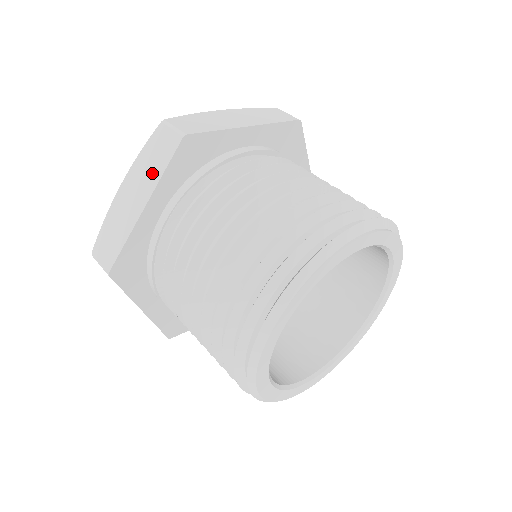
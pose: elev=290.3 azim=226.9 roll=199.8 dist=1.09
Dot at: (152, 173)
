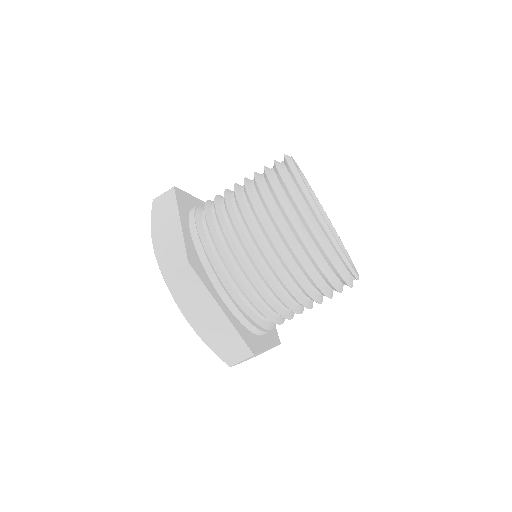
Dot at: (169, 211)
